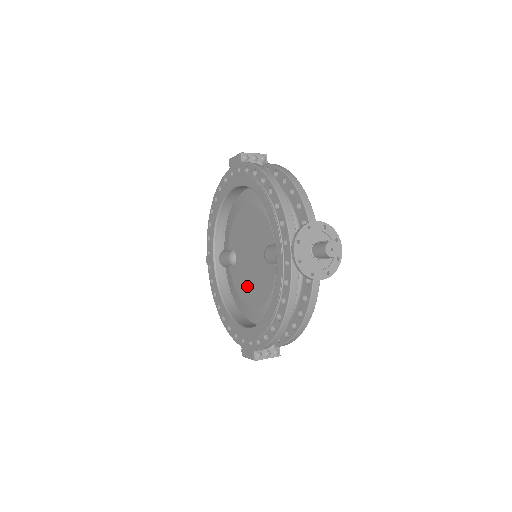
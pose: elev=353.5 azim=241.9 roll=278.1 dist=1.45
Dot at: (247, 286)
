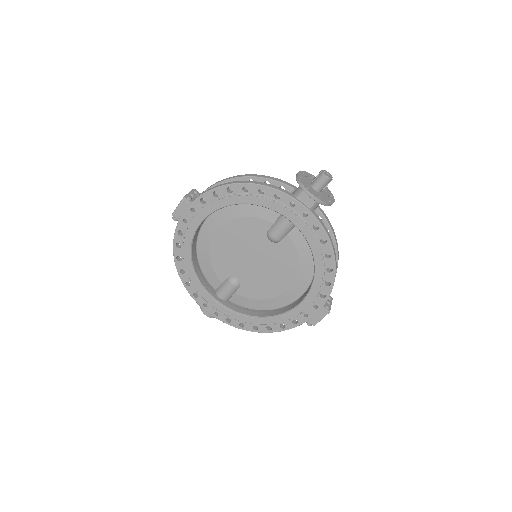
Dot at: (269, 282)
